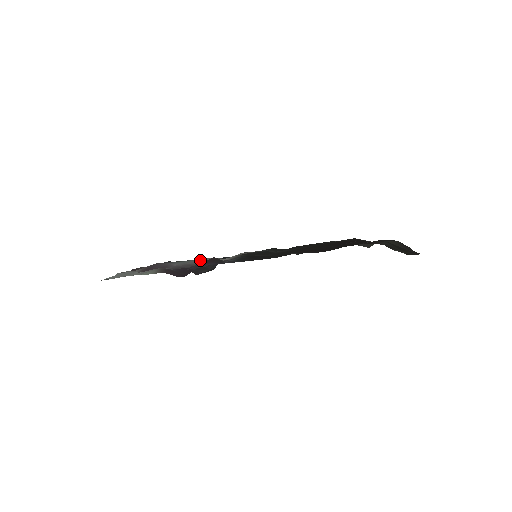
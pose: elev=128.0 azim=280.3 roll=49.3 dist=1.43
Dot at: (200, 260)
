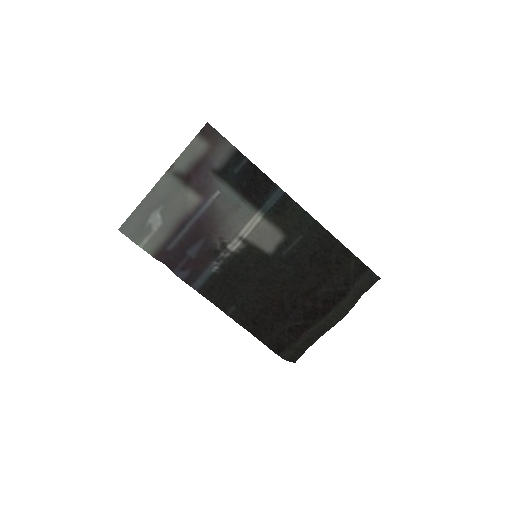
Dot at: (233, 208)
